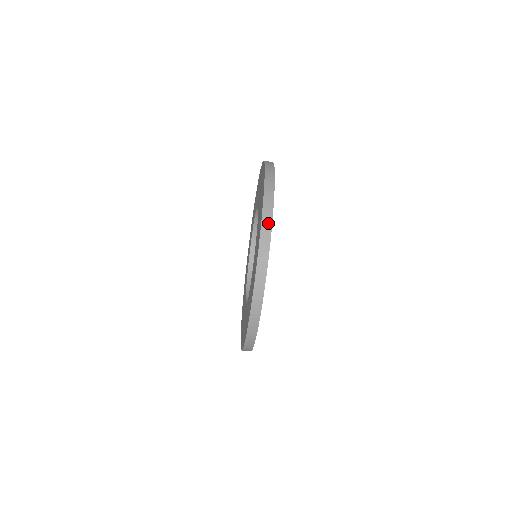
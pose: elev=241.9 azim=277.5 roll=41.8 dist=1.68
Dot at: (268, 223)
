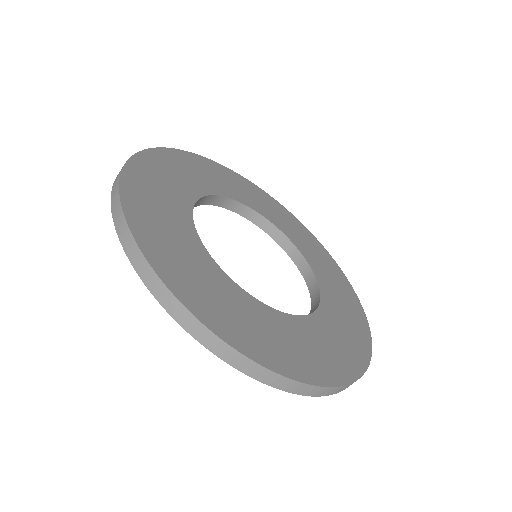
Dot at: (188, 320)
